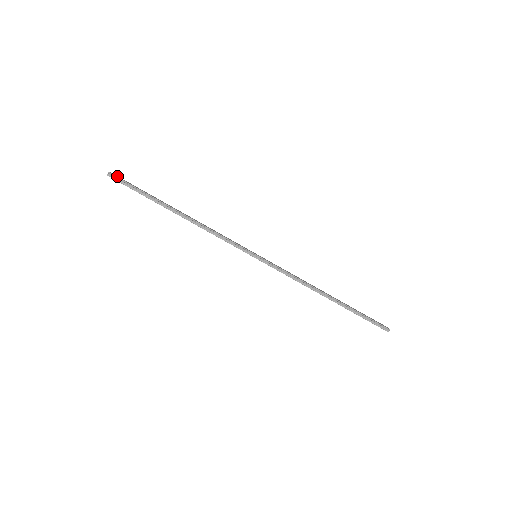
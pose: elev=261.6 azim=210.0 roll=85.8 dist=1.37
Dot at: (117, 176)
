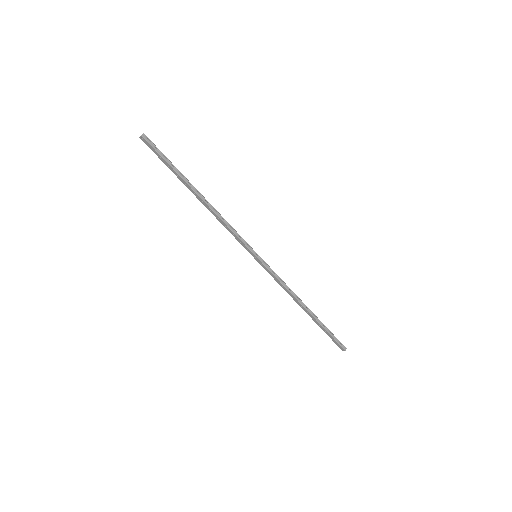
Dot at: (149, 140)
